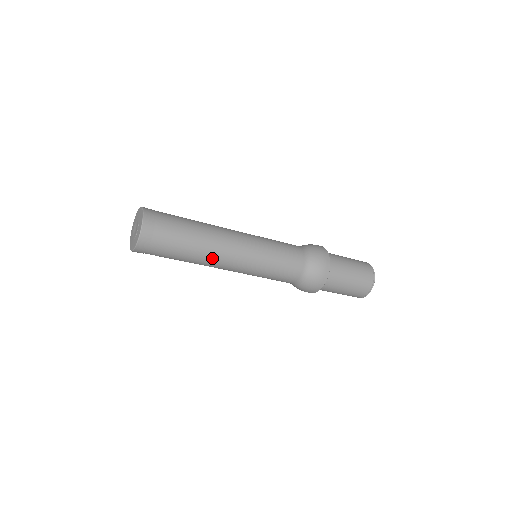
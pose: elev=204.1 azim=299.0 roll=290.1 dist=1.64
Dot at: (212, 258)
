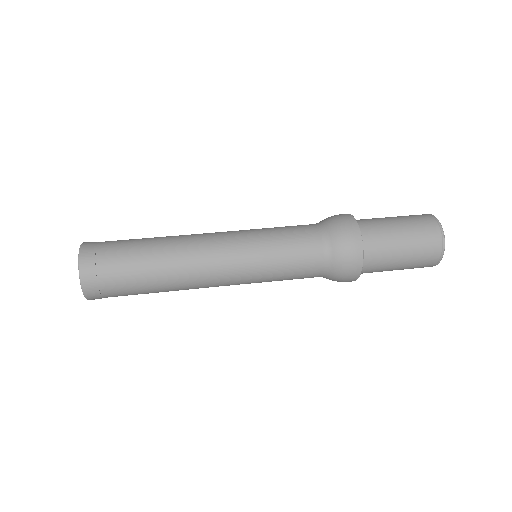
Dot at: (188, 288)
